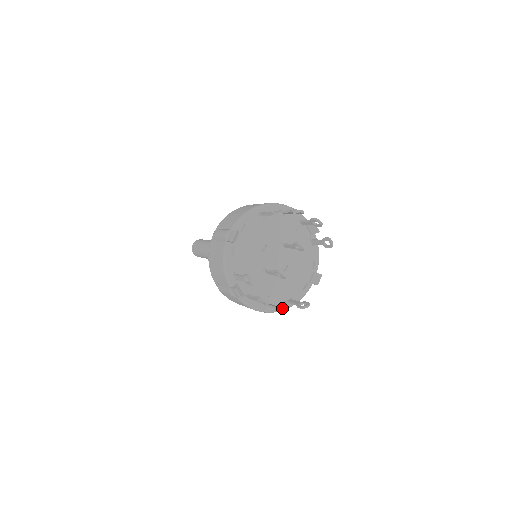
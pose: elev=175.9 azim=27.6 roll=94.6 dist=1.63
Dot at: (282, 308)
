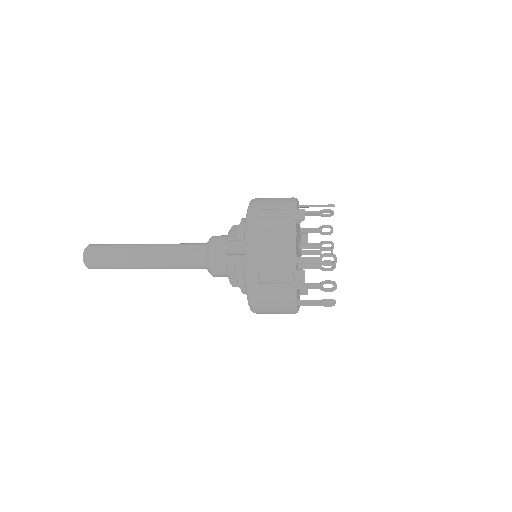
Dot at: (324, 302)
